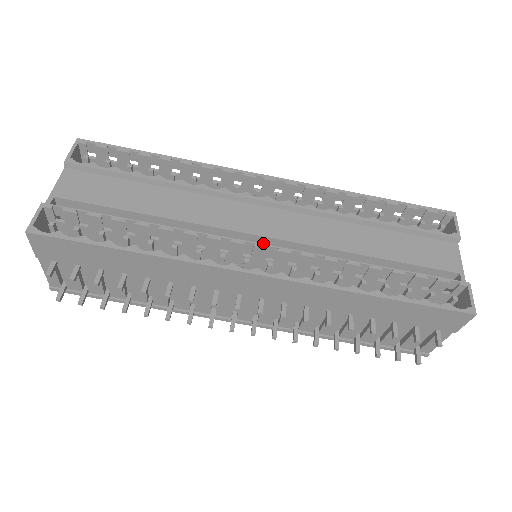
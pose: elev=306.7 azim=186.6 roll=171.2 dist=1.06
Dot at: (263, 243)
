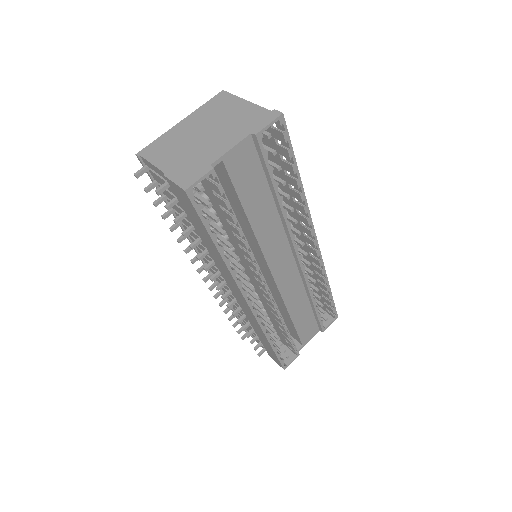
Dot at: (268, 274)
